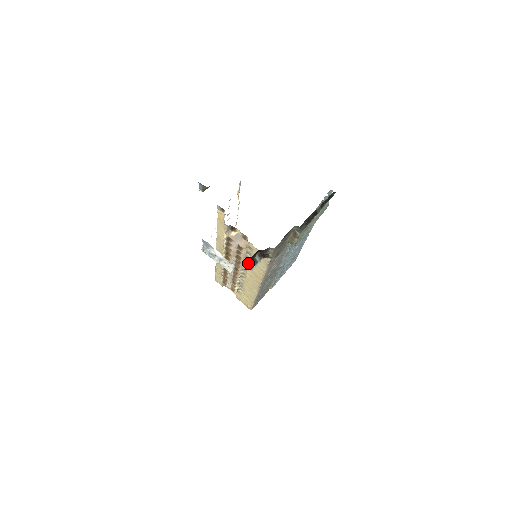
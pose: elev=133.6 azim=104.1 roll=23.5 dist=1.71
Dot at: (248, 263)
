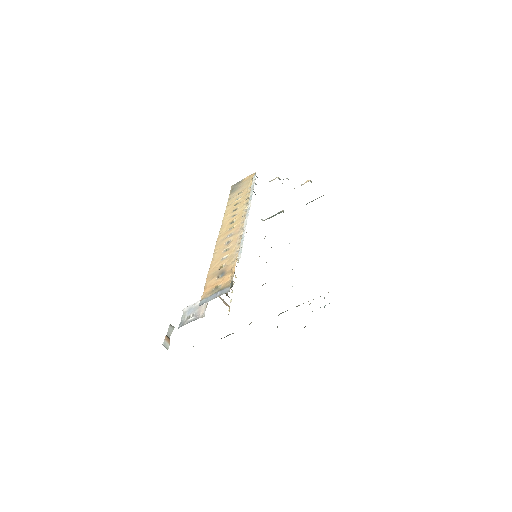
Dot at: occluded
